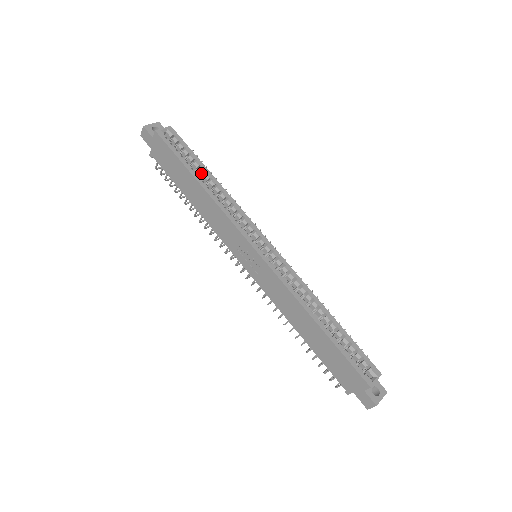
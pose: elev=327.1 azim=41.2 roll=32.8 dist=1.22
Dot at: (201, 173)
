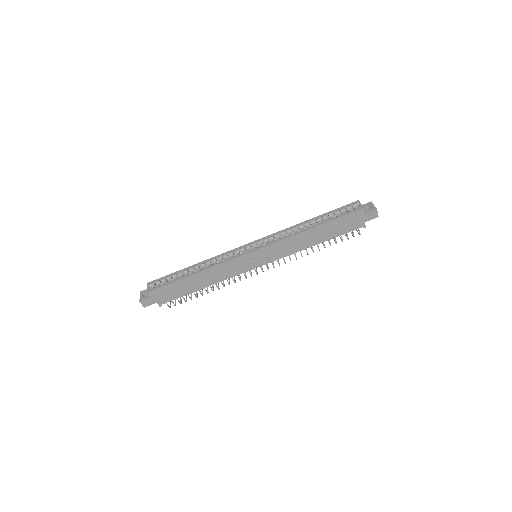
Dot at: (187, 272)
